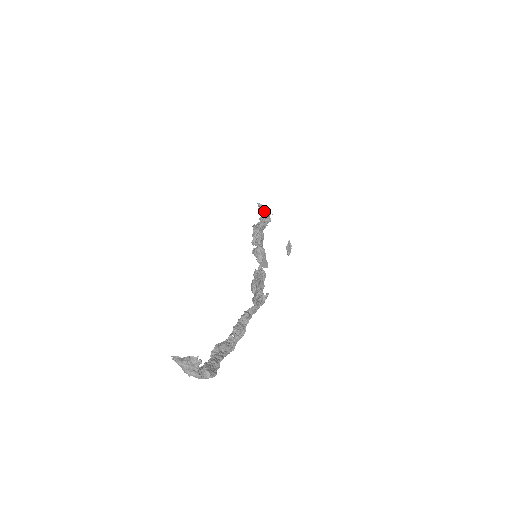
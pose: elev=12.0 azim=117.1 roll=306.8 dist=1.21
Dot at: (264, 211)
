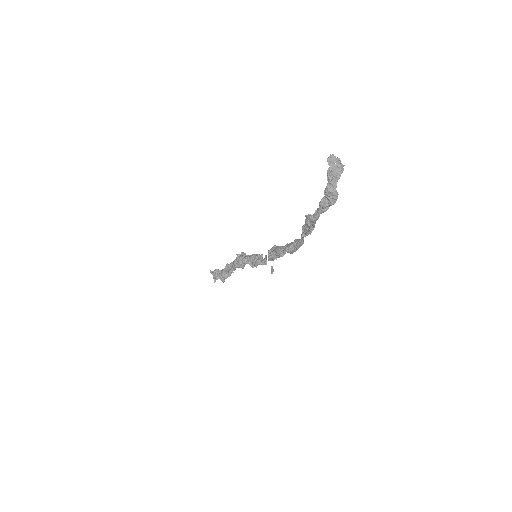
Dot at: occluded
